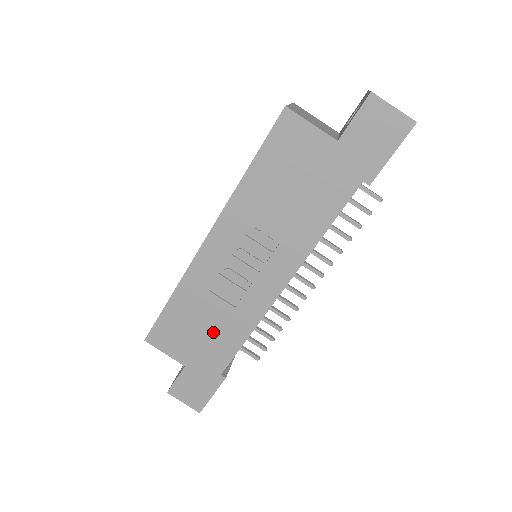
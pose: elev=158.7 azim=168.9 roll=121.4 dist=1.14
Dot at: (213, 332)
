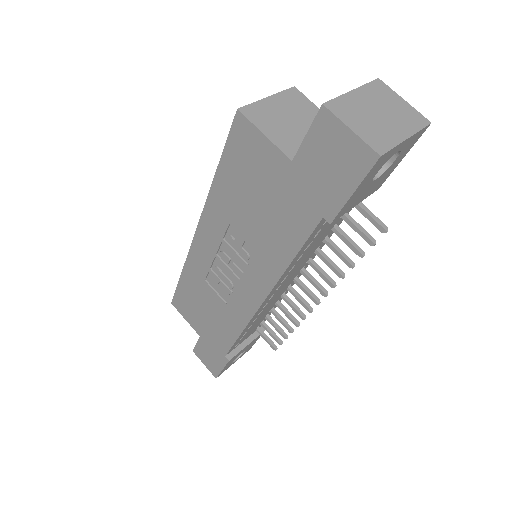
Dot at: (214, 318)
